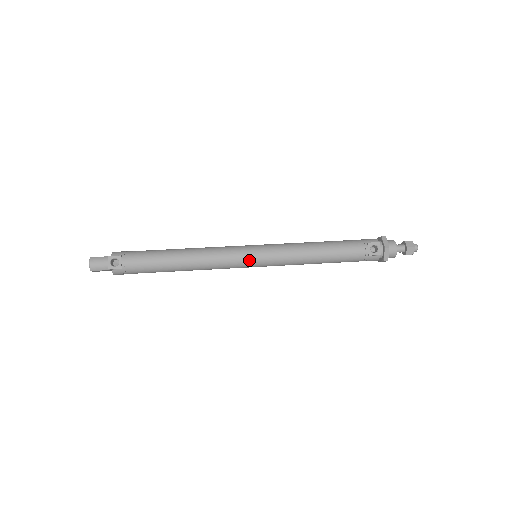
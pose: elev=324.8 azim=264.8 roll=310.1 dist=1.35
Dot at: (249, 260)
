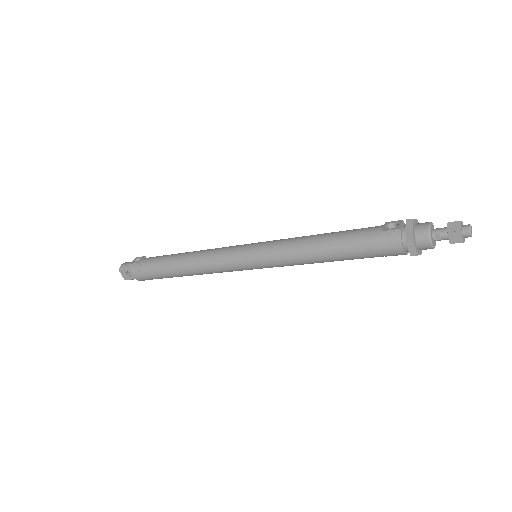
Dot at: (242, 250)
